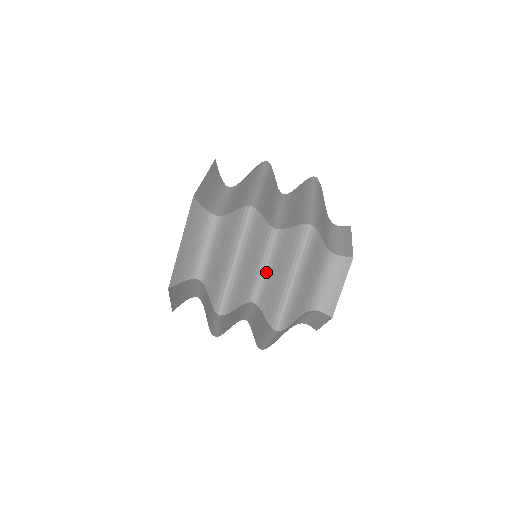
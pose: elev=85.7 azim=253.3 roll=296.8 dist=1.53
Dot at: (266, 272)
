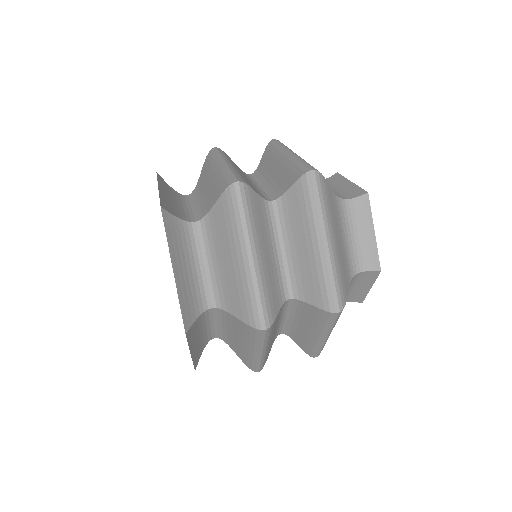
Dot at: (287, 255)
